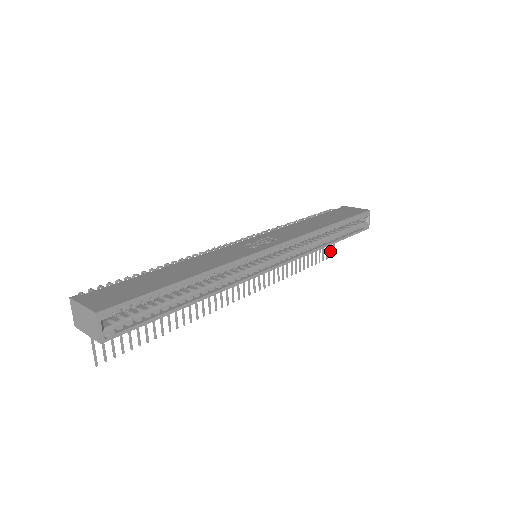
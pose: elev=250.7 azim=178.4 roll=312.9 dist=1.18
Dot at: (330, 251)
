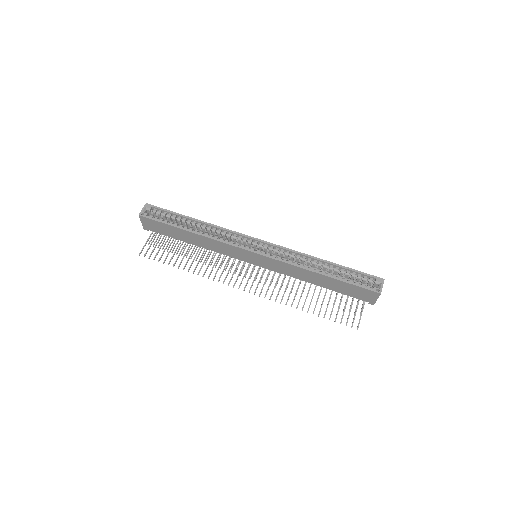
Dot at: (353, 321)
